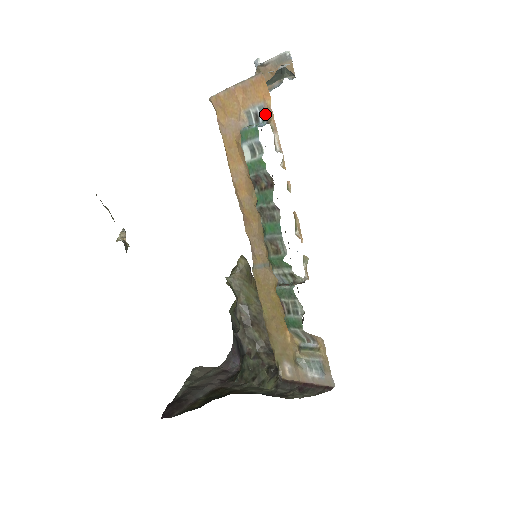
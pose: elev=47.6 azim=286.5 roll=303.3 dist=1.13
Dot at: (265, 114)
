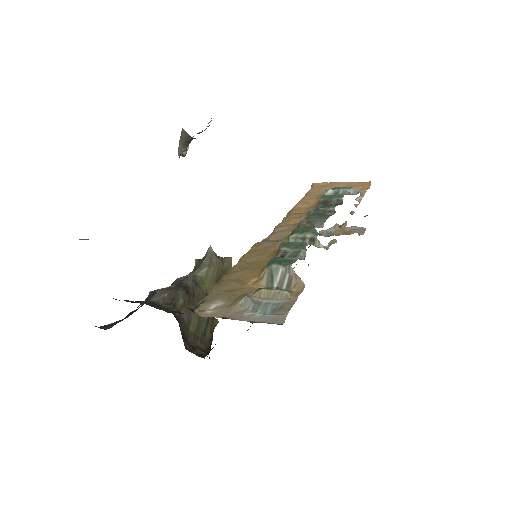
Dot at: (357, 193)
